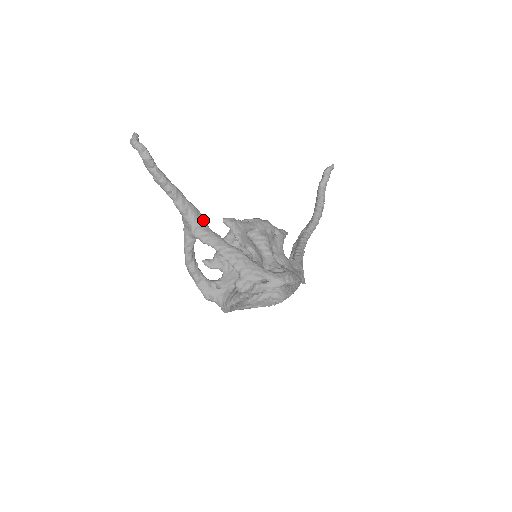
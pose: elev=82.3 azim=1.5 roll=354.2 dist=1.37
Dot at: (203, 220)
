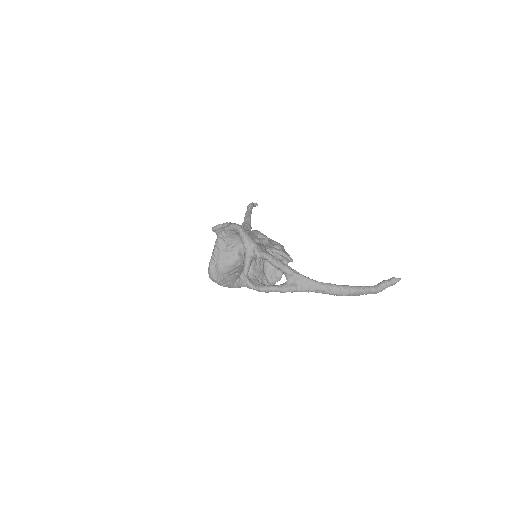
Dot at: occluded
